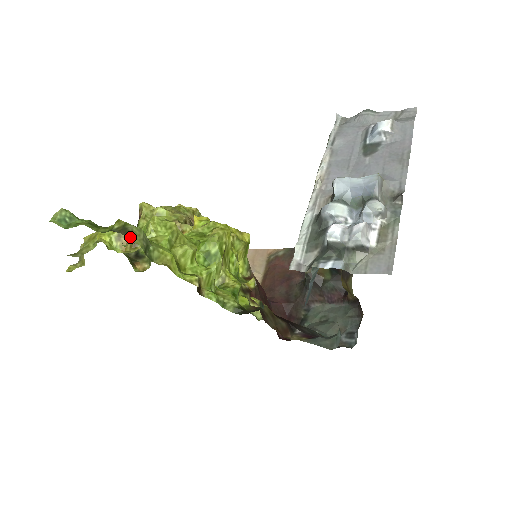
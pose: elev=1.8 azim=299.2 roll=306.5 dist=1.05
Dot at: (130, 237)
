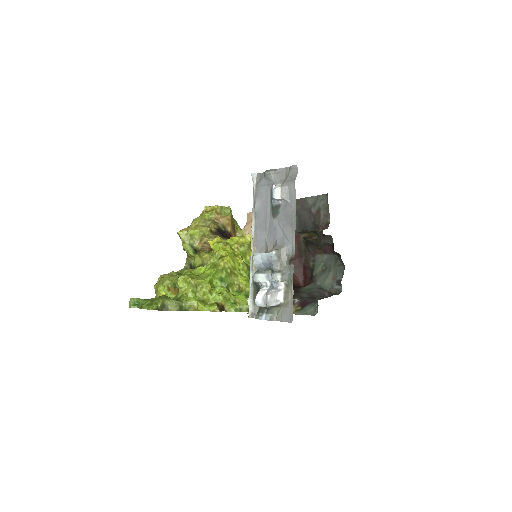
Dot at: (168, 309)
